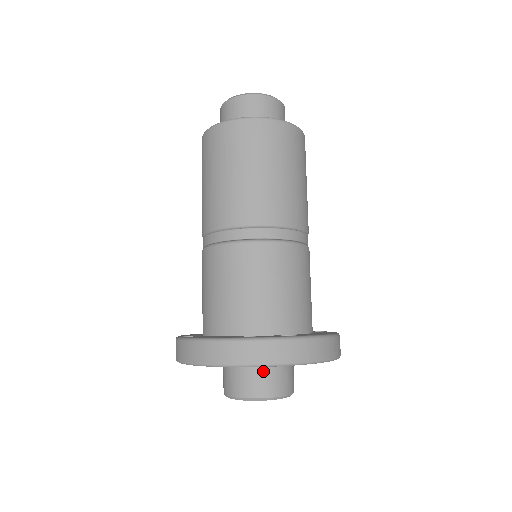
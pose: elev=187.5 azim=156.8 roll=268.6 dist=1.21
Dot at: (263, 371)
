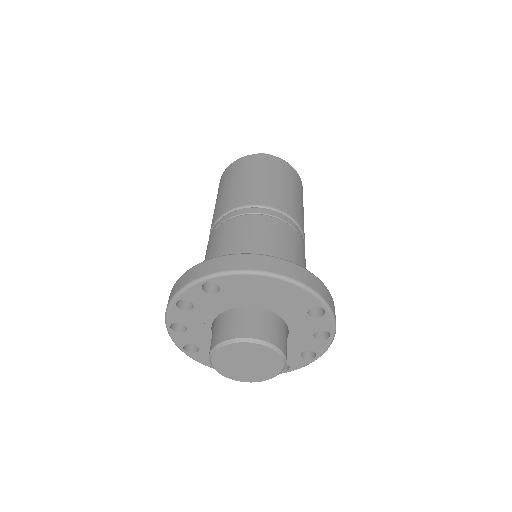
Dot at: (222, 321)
